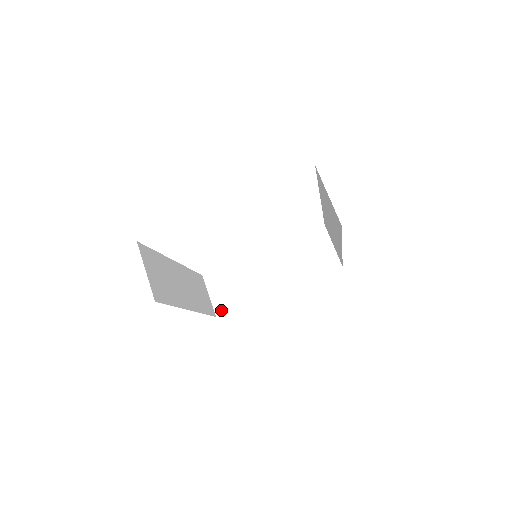
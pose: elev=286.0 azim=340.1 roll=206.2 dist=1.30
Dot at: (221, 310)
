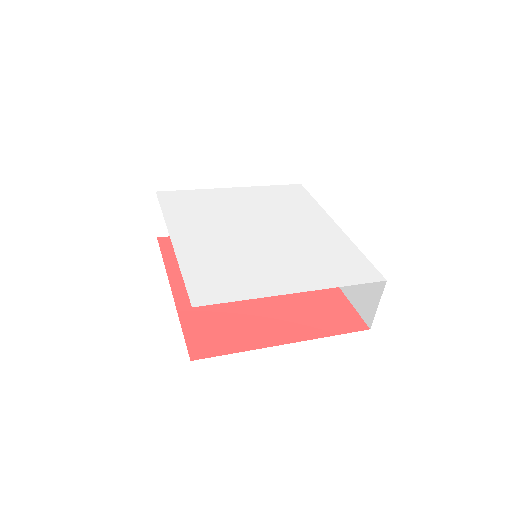
Dot at: (165, 232)
